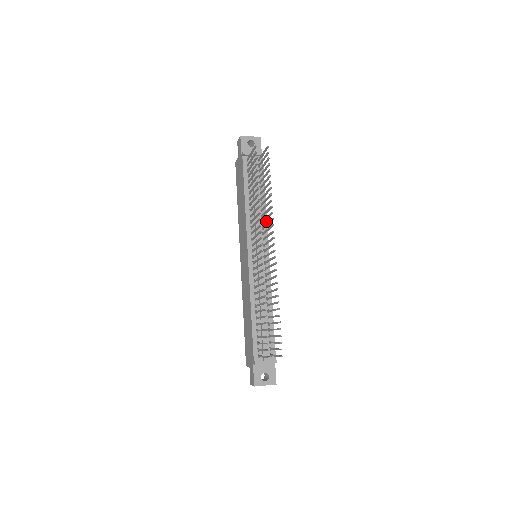
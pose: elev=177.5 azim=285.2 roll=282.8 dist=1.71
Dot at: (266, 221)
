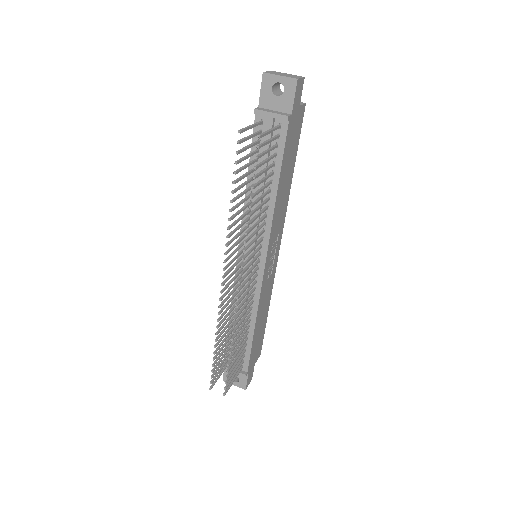
Dot at: (270, 223)
